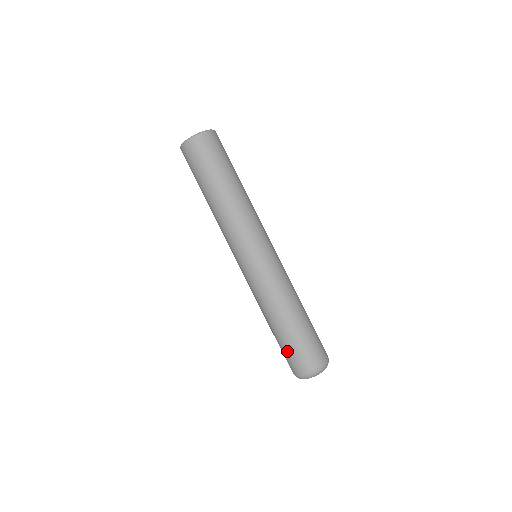
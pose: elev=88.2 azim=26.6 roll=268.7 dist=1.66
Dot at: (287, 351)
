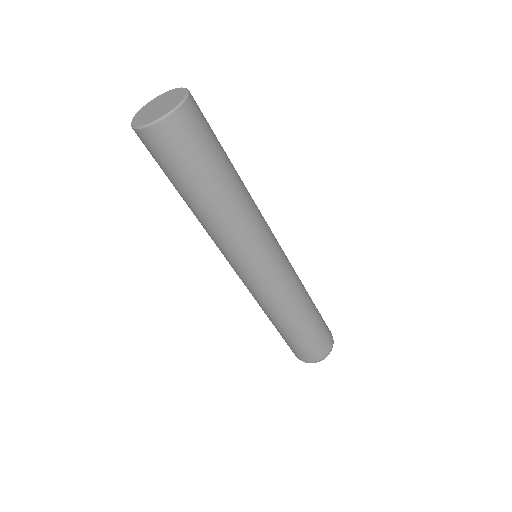
Dot at: (296, 347)
